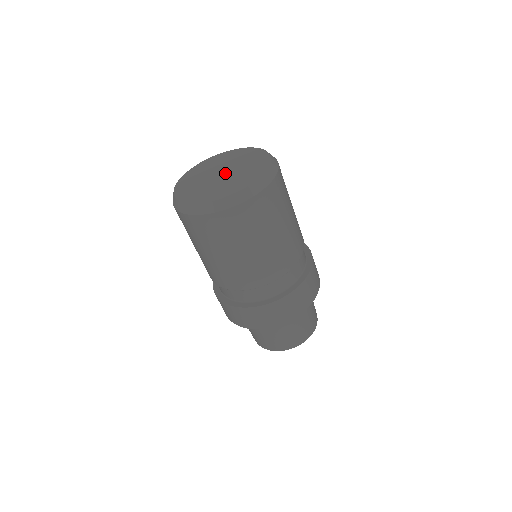
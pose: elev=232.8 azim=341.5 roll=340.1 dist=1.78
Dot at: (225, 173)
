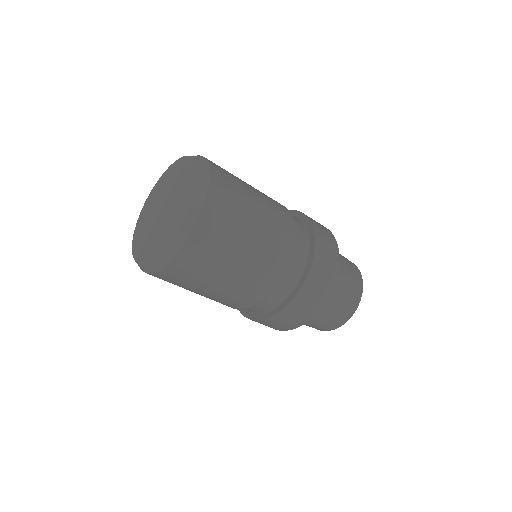
Dot at: (165, 205)
